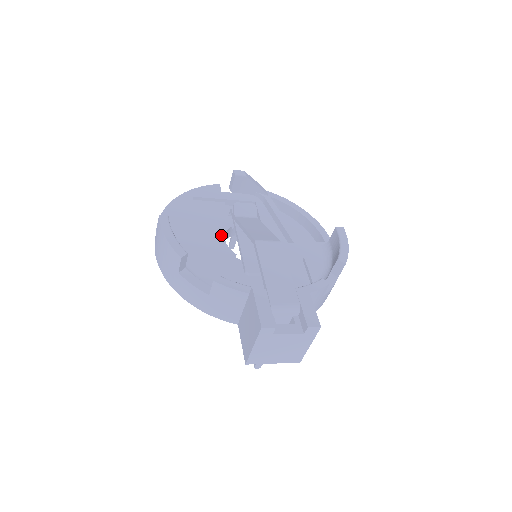
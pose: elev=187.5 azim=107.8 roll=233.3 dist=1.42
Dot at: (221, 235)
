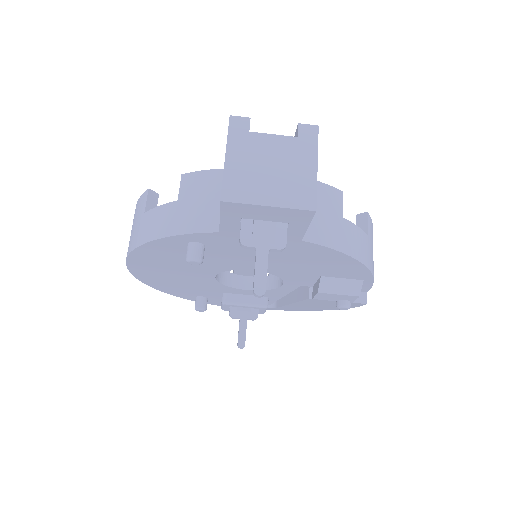
Dot at: occluded
